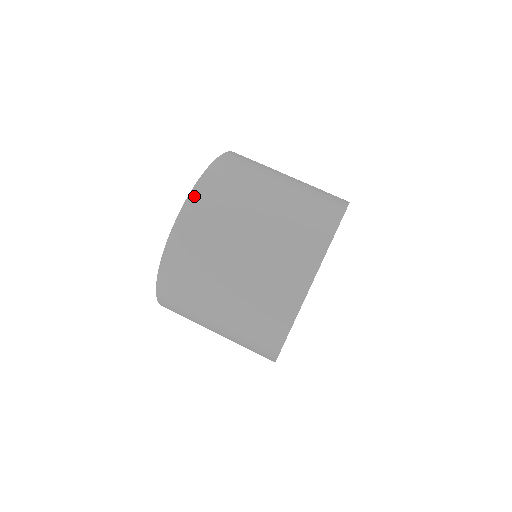
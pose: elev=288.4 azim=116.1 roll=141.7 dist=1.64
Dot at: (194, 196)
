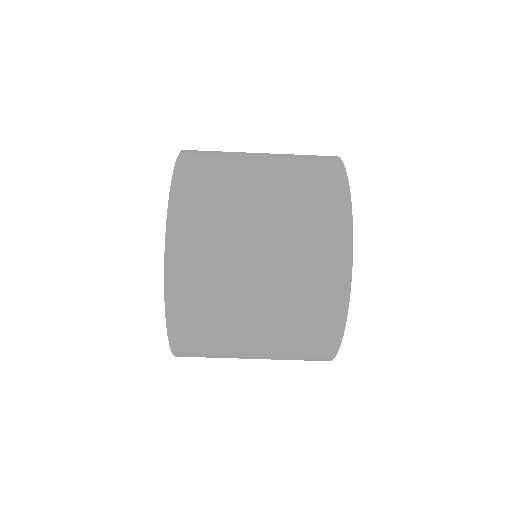
Dot at: (174, 337)
